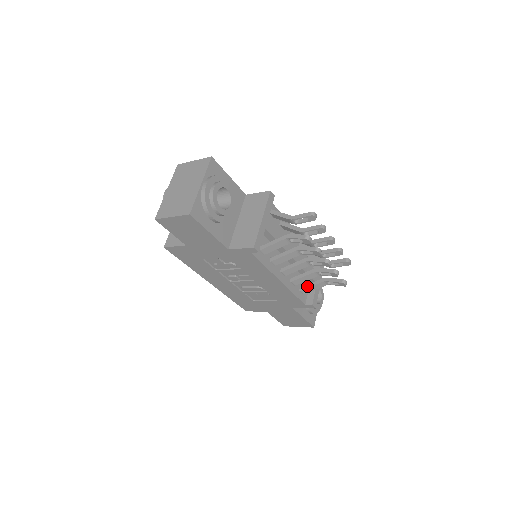
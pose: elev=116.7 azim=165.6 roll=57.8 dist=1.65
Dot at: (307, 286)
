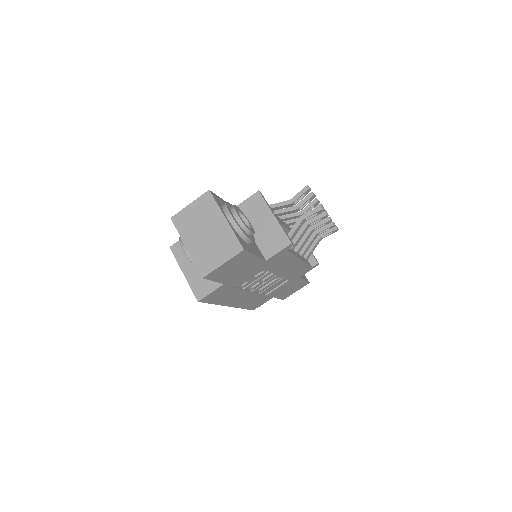
Dot at: (308, 251)
